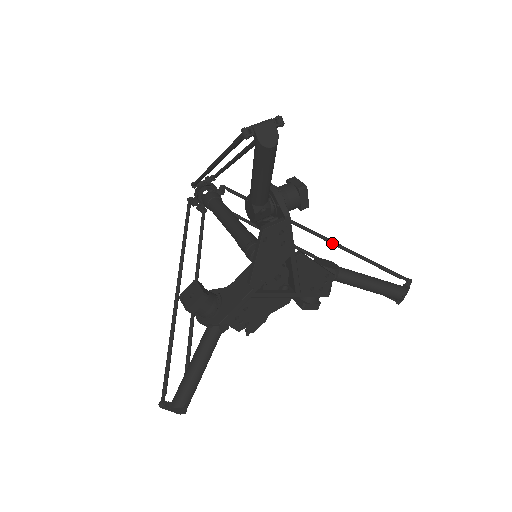
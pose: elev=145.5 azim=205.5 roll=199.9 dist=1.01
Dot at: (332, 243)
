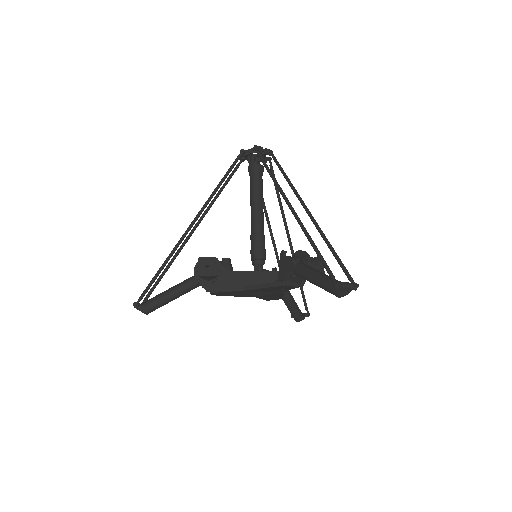
Dot at: occluded
